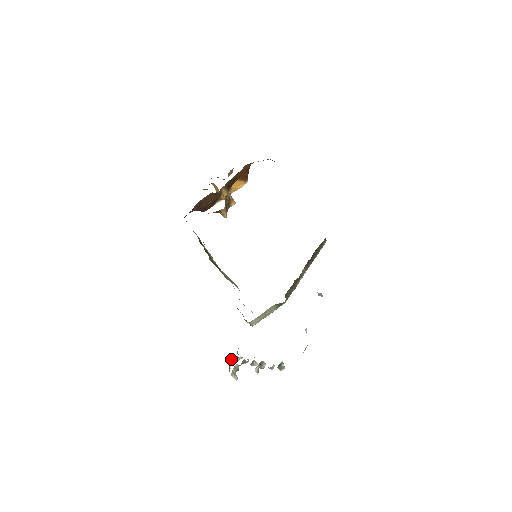
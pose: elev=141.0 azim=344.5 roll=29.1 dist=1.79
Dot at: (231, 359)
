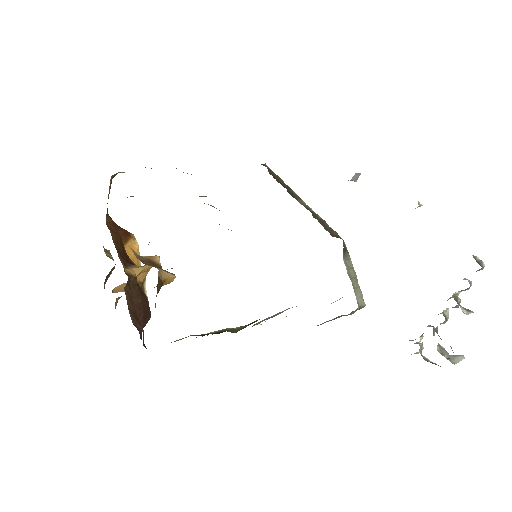
Dot at: occluded
